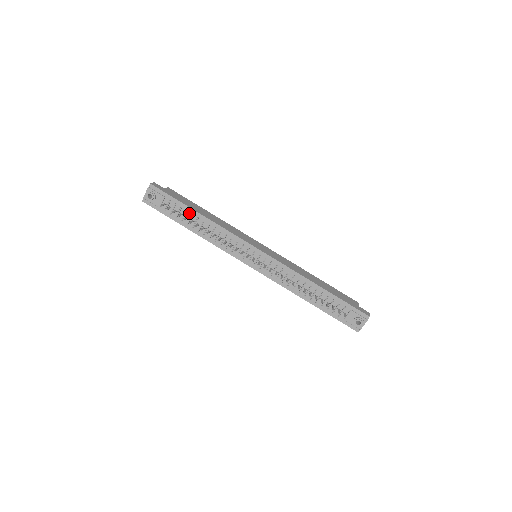
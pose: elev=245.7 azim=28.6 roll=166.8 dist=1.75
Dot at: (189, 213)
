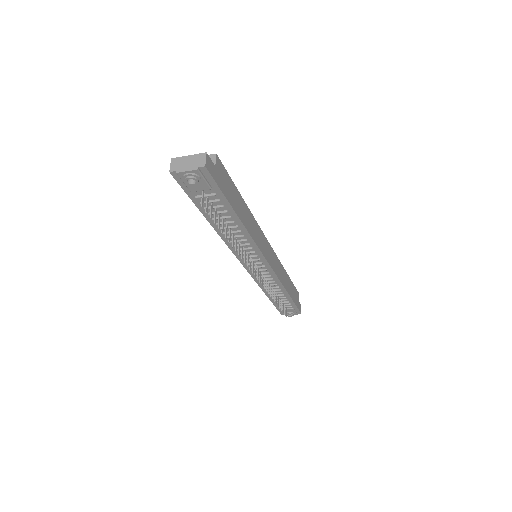
Dot at: (227, 213)
